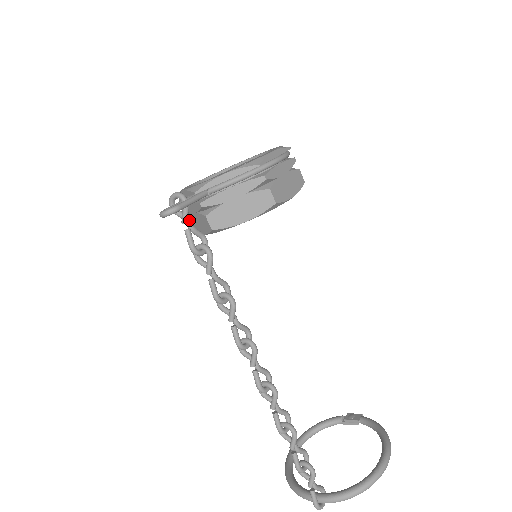
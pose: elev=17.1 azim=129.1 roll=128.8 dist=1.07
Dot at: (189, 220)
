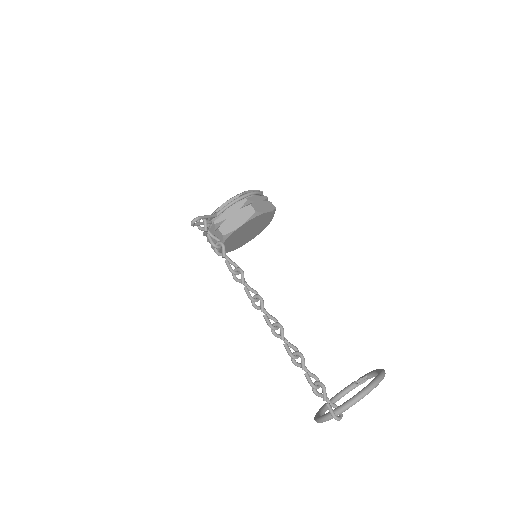
Dot at: (208, 230)
